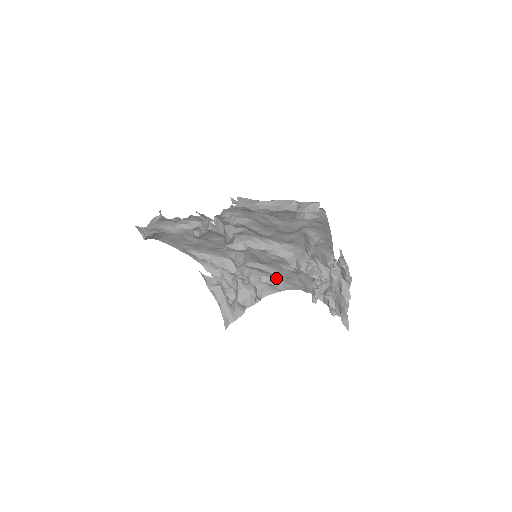
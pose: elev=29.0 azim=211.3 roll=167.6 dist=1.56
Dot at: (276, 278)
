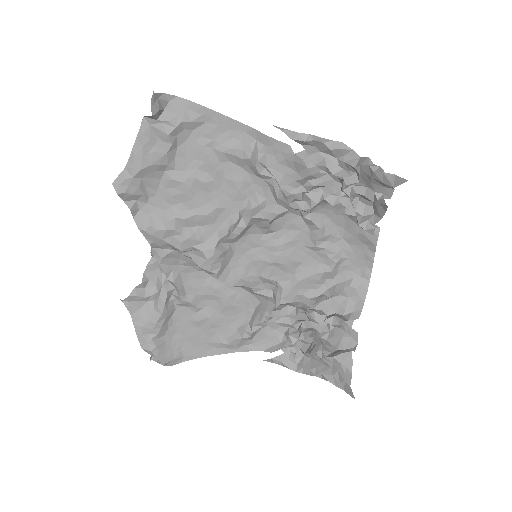
Dot at: (340, 277)
